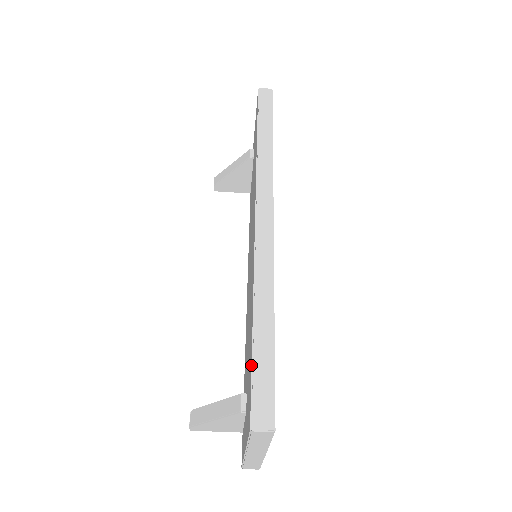
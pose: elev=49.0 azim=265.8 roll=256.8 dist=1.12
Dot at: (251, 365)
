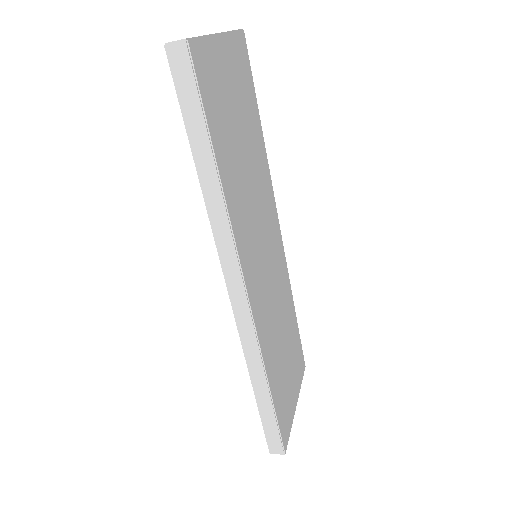
Dot at: (261, 420)
